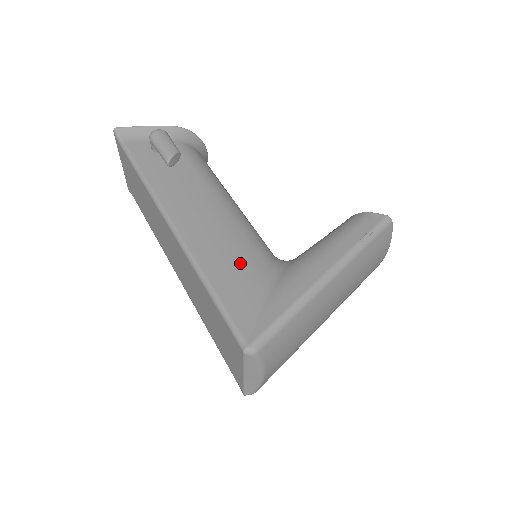
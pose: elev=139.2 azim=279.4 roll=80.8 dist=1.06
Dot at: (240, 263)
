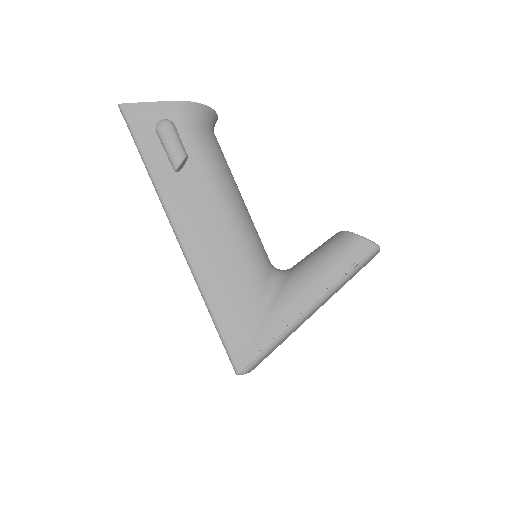
Dot at: (238, 290)
